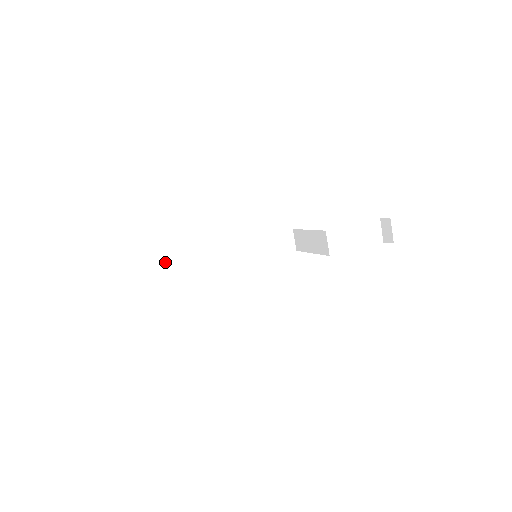
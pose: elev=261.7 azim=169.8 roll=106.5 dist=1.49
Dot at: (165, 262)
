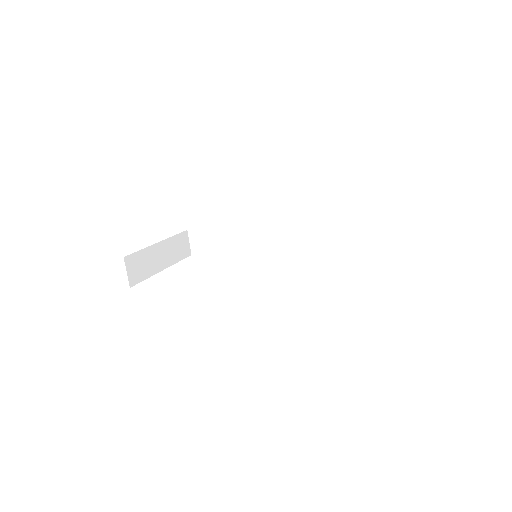
Dot at: (199, 234)
